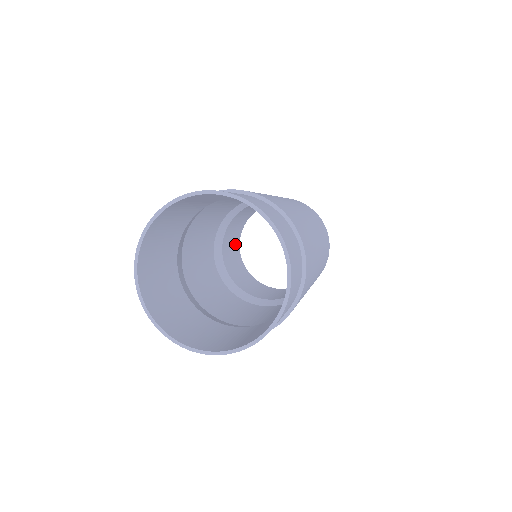
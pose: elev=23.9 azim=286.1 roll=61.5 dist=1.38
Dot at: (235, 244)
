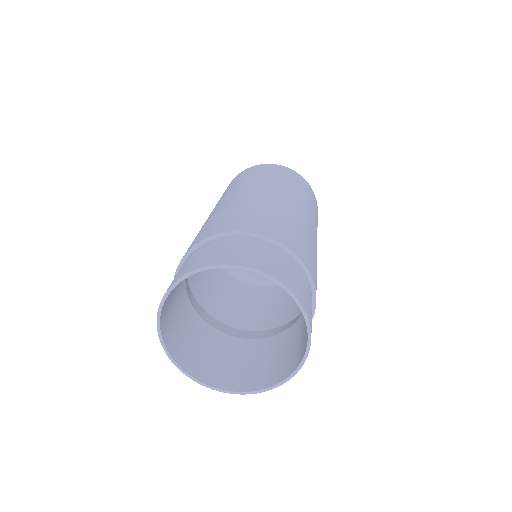
Dot at: occluded
